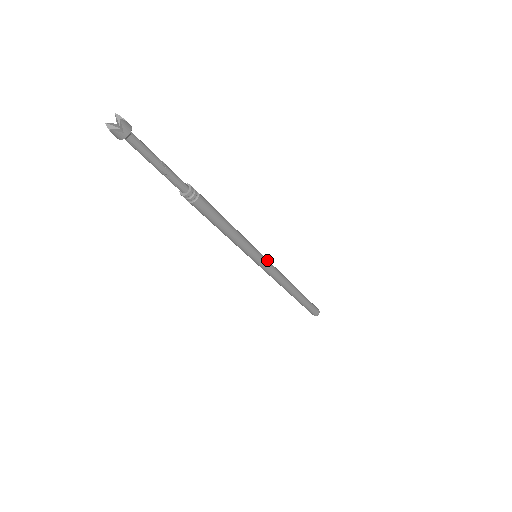
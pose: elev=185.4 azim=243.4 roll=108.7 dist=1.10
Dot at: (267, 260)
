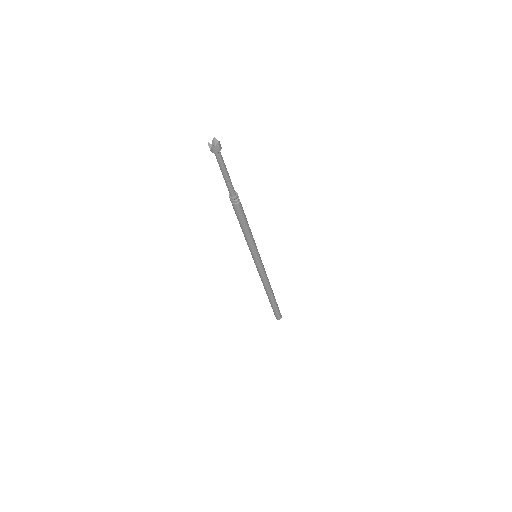
Dot at: occluded
